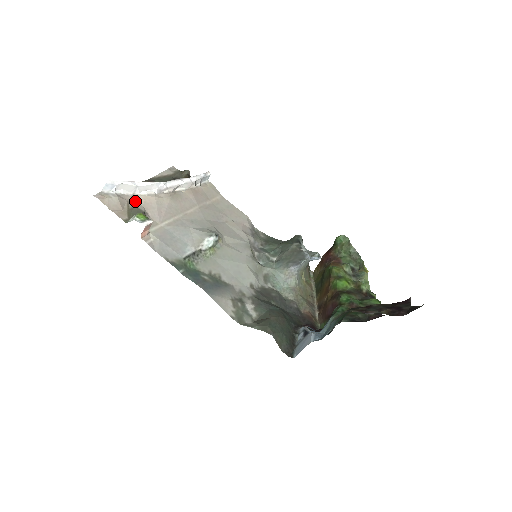
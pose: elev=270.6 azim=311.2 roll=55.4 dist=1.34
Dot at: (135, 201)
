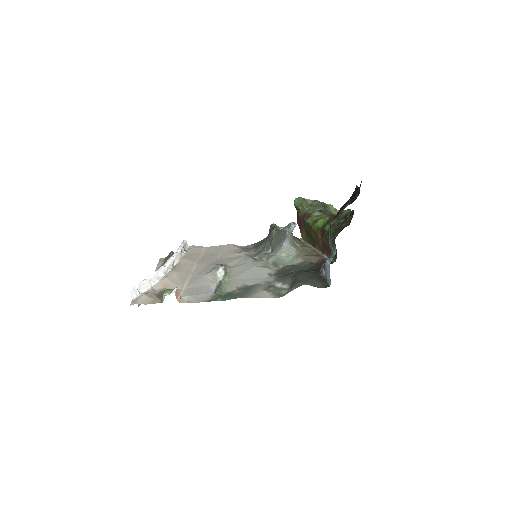
Dot at: (156, 290)
